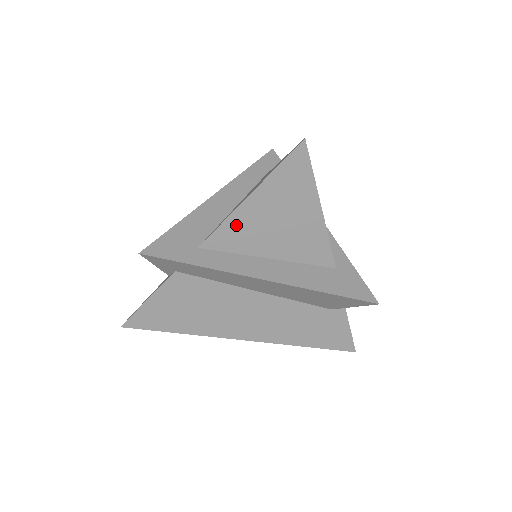
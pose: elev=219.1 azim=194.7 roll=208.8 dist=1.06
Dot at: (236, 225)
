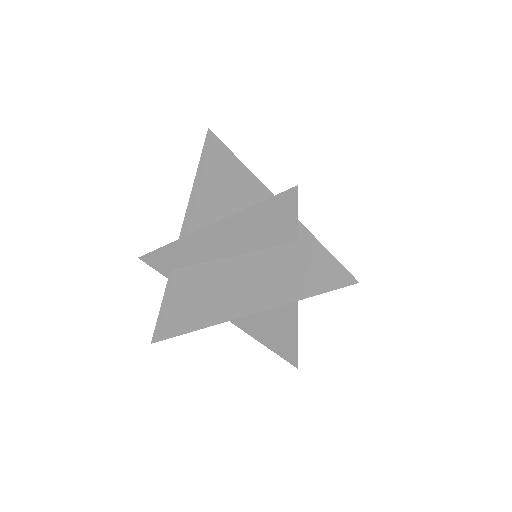
Dot at: (194, 210)
